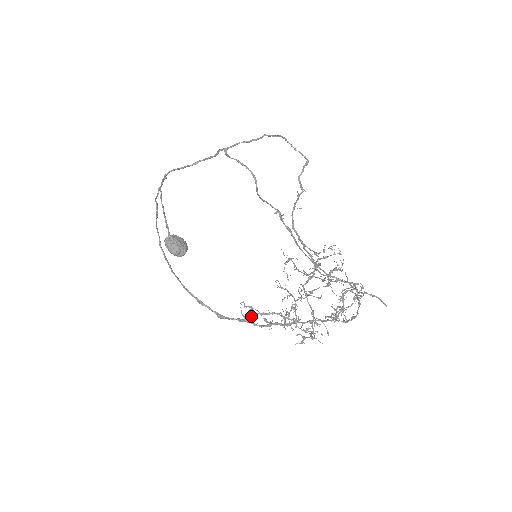
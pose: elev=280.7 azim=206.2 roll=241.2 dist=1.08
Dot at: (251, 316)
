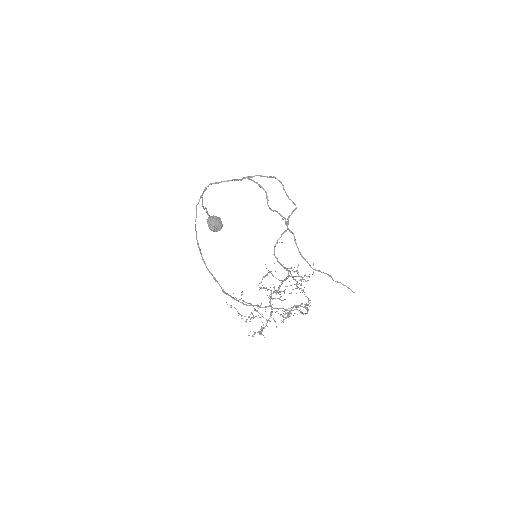
Dot at: occluded
